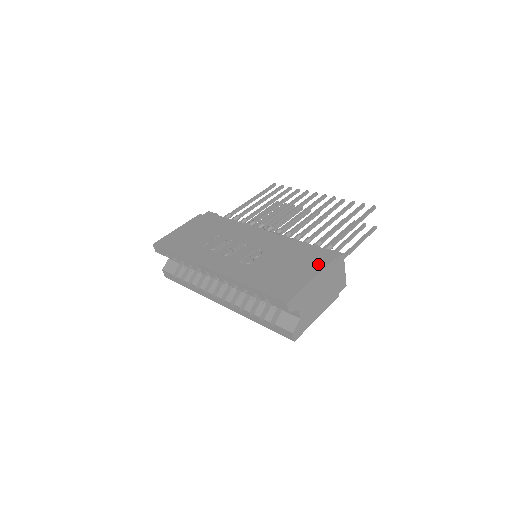
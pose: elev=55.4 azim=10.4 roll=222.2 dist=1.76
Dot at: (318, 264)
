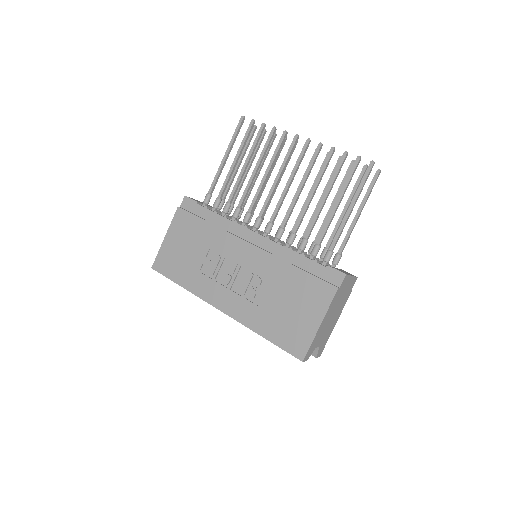
Dot at: (322, 300)
